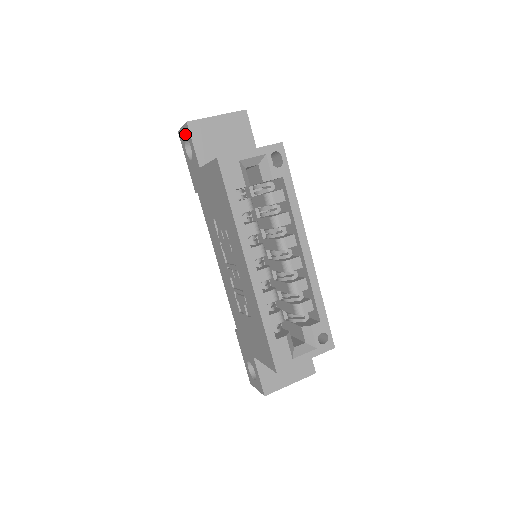
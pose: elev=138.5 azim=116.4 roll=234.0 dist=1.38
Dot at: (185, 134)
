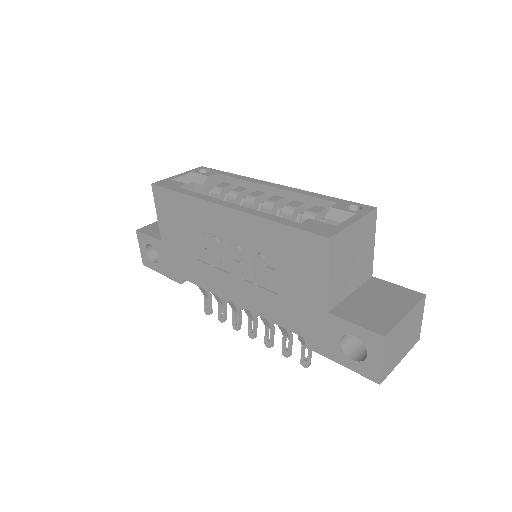
Dot at: (143, 246)
